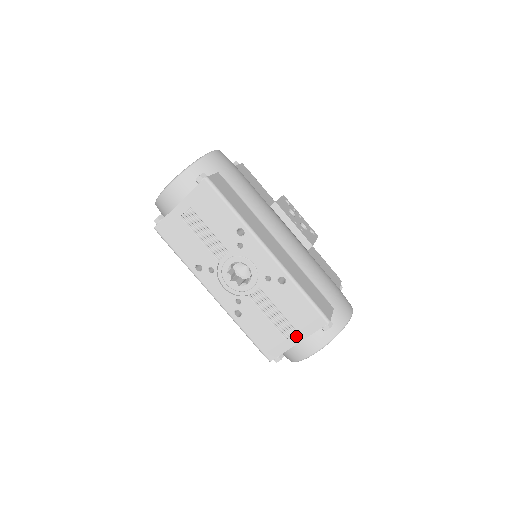
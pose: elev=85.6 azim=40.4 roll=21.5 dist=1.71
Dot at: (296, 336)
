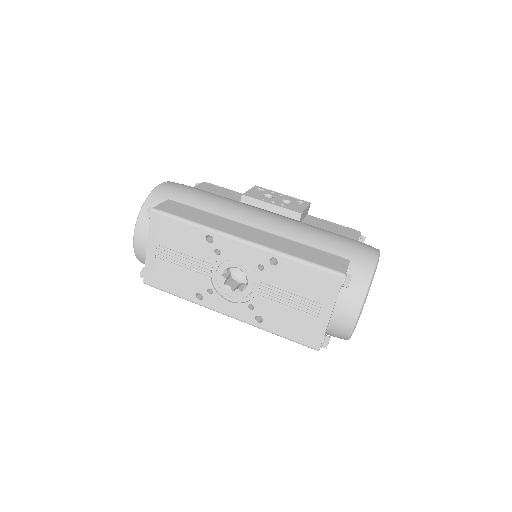
Dot at: (324, 309)
